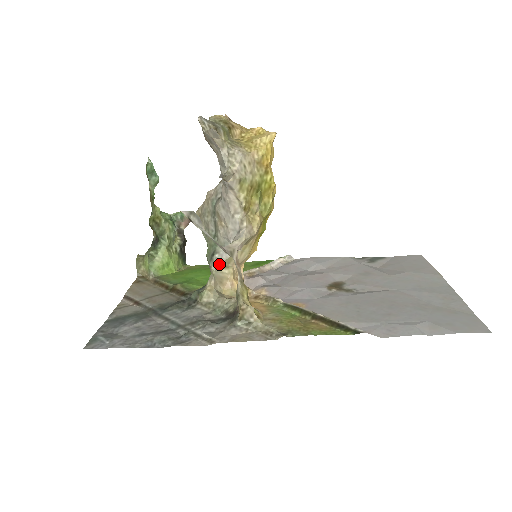
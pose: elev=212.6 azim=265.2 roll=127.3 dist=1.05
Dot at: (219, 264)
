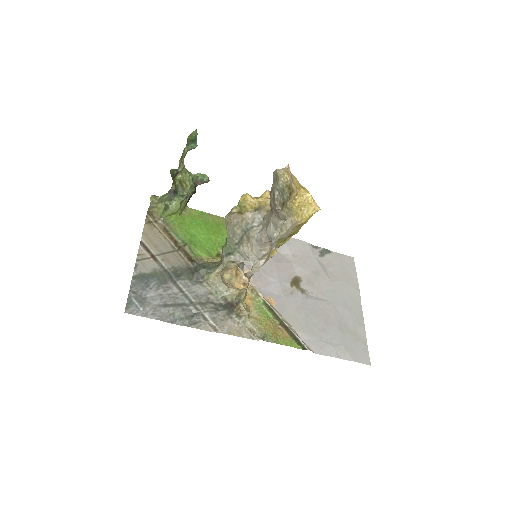
Dot at: (231, 261)
